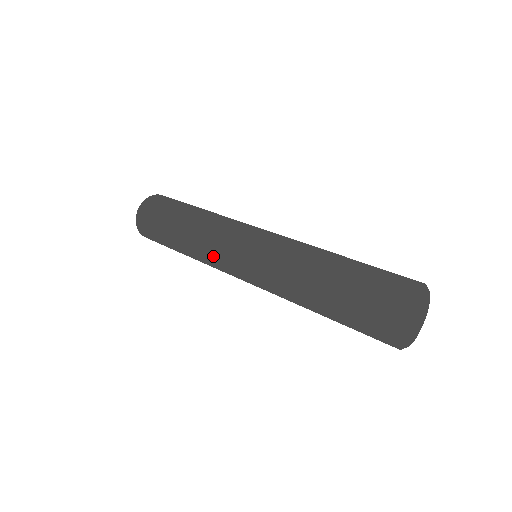
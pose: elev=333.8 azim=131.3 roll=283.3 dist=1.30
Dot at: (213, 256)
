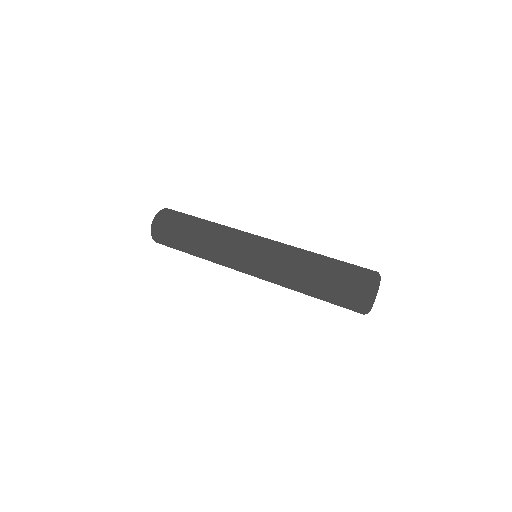
Dot at: occluded
